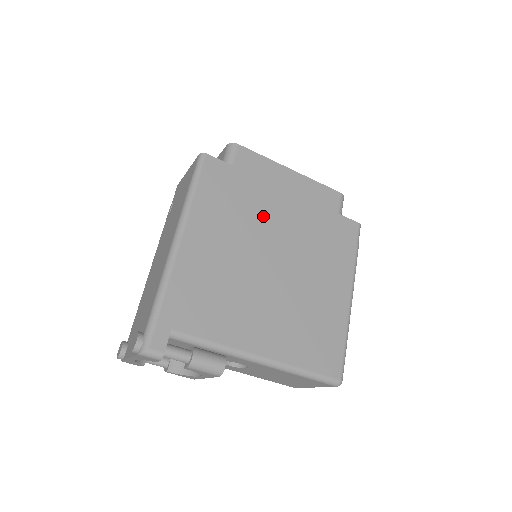
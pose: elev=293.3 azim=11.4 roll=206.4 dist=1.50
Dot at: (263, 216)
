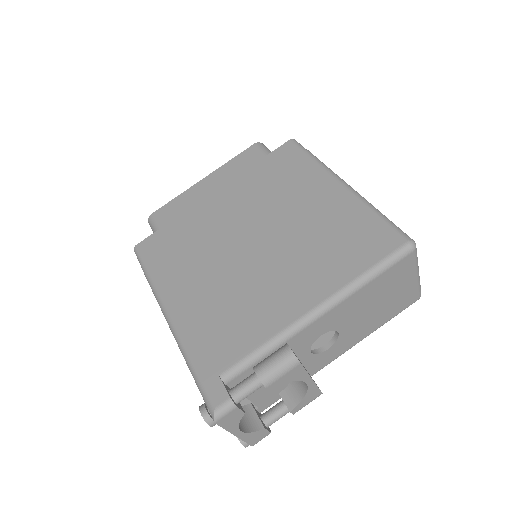
Dot at: (211, 227)
